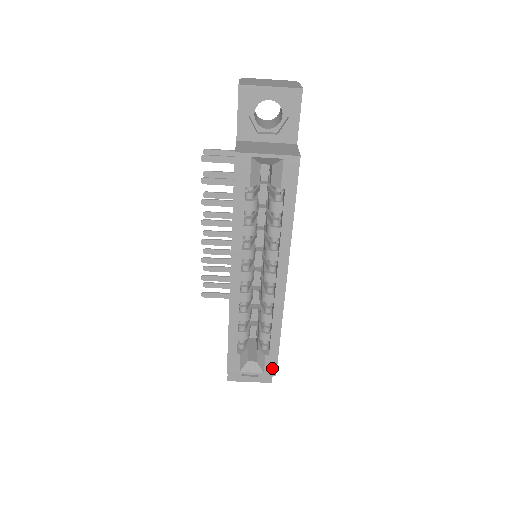
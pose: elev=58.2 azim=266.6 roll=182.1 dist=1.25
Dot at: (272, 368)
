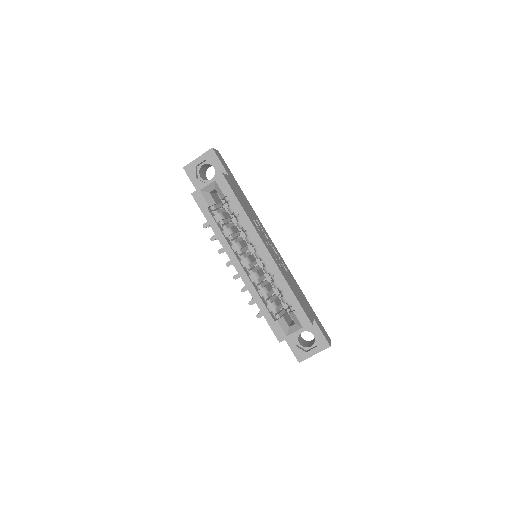
Dot at: (305, 320)
